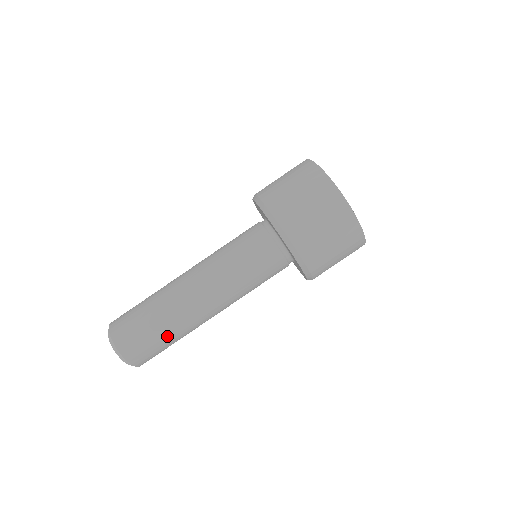
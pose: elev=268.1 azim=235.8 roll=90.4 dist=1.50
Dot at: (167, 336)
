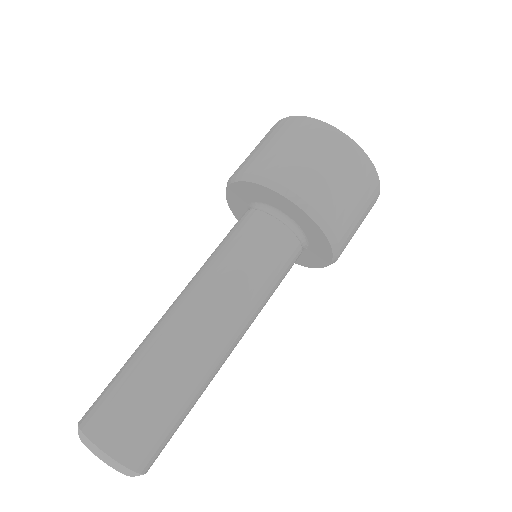
Dot at: (157, 387)
